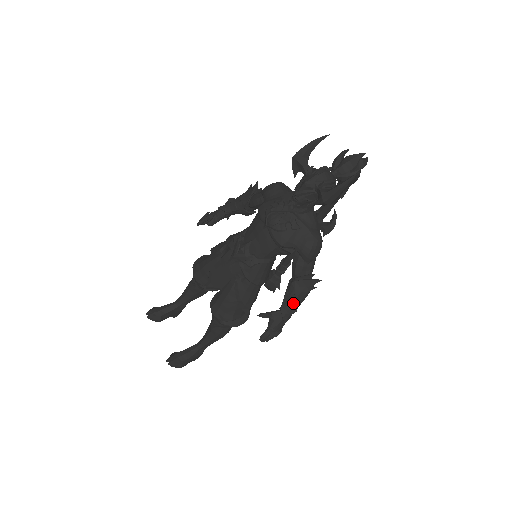
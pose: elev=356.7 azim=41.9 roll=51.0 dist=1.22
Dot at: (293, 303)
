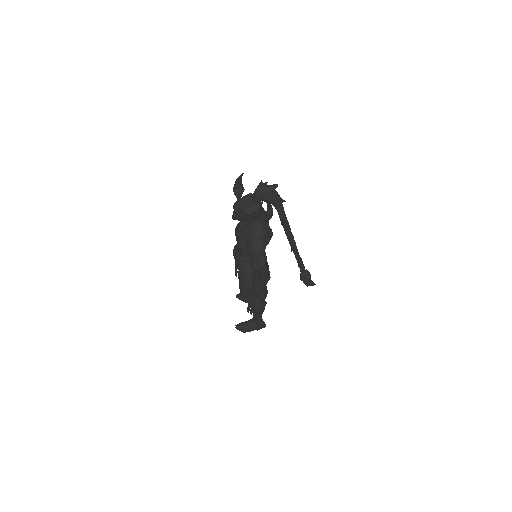
Dot at: (255, 288)
